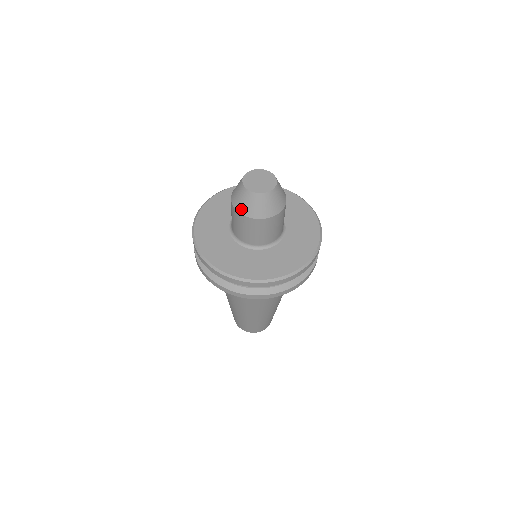
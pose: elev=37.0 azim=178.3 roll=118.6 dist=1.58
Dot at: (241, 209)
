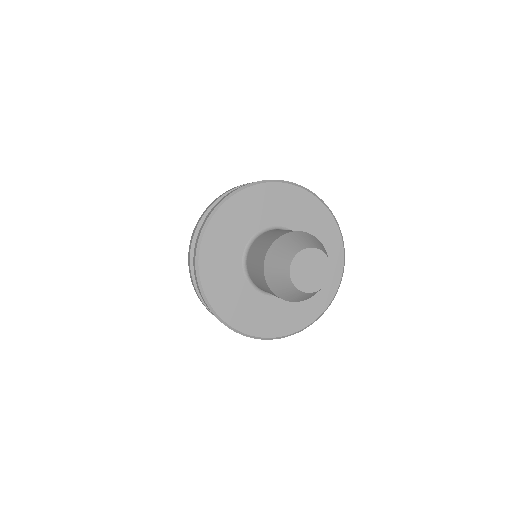
Dot at: (269, 275)
